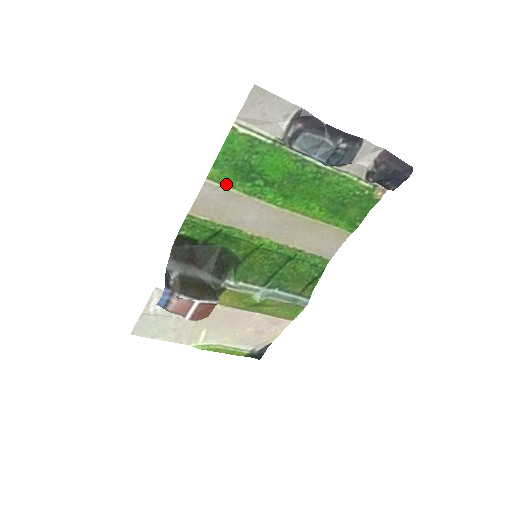
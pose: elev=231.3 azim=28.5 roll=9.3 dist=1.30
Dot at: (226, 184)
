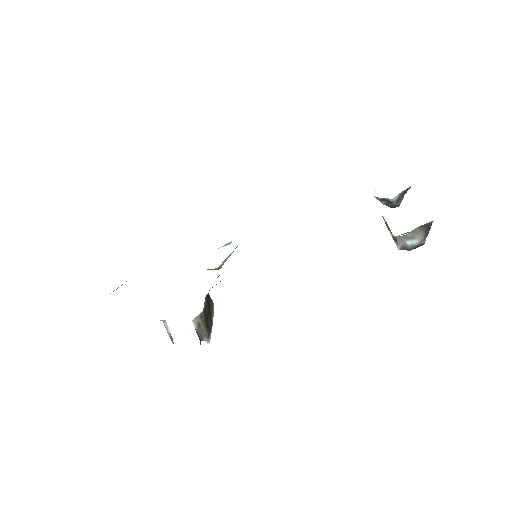
Dot at: occluded
